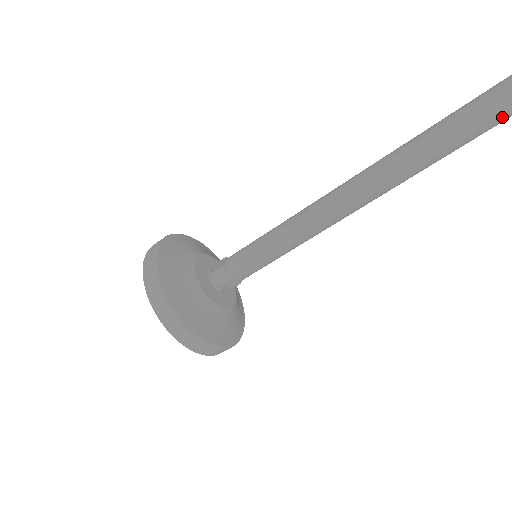
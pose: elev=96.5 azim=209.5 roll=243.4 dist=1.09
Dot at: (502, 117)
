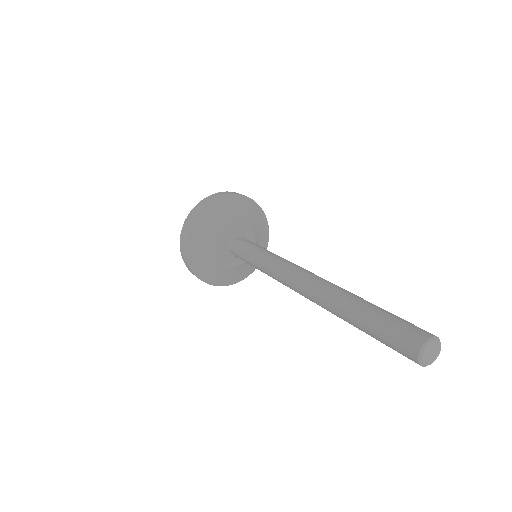
Dot at: (393, 347)
